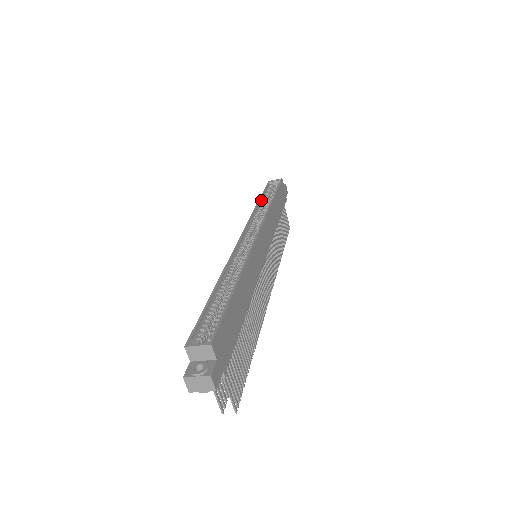
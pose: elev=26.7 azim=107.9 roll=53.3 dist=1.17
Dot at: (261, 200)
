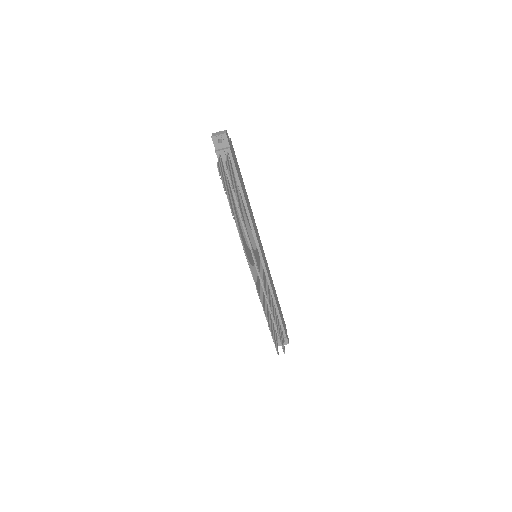
Dot at: occluded
